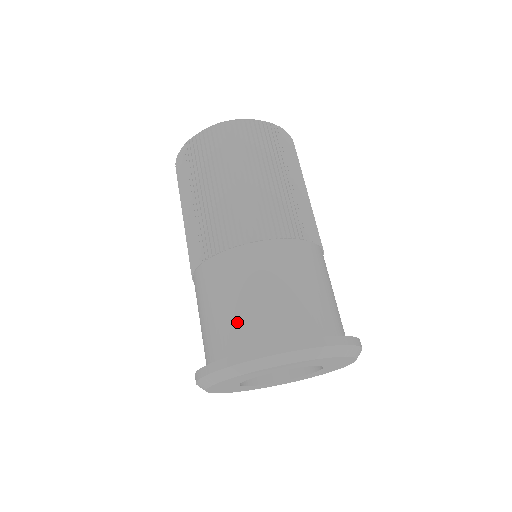
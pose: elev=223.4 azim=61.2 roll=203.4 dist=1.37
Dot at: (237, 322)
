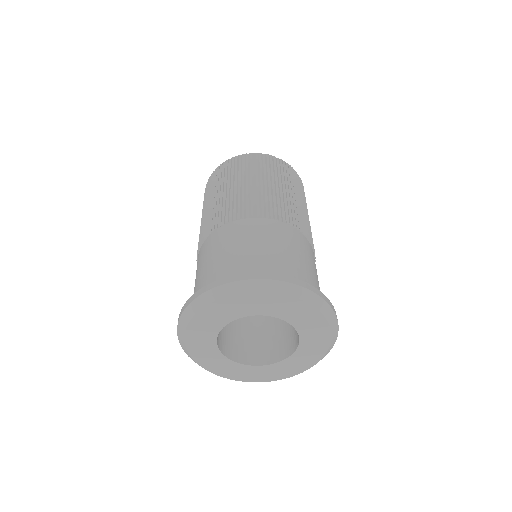
Dot at: (269, 261)
